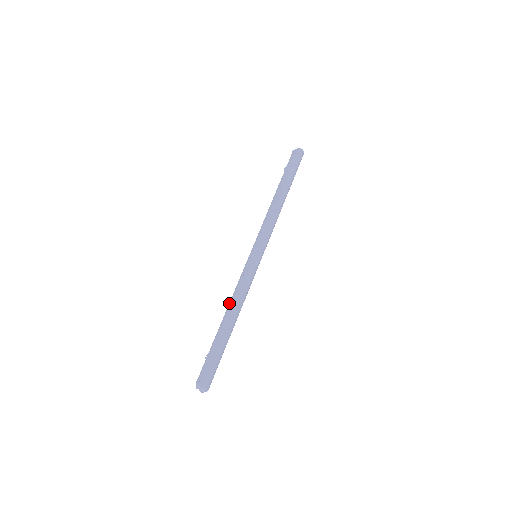
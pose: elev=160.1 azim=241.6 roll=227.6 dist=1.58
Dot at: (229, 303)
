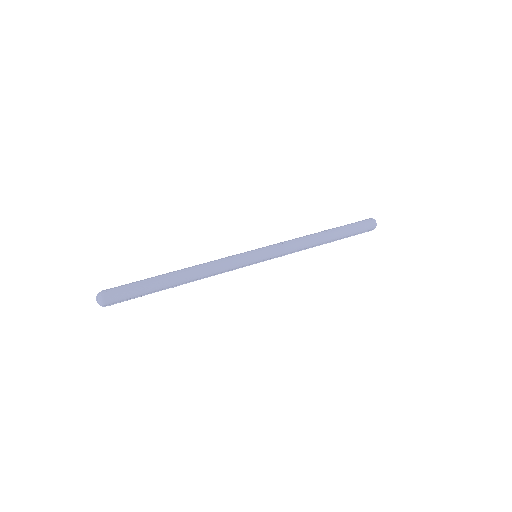
Dot at: occluded
